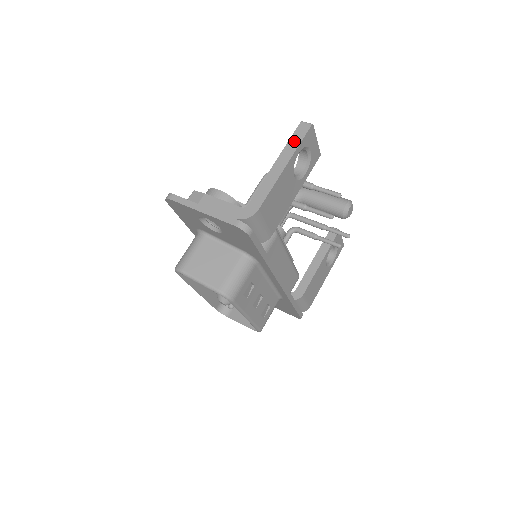
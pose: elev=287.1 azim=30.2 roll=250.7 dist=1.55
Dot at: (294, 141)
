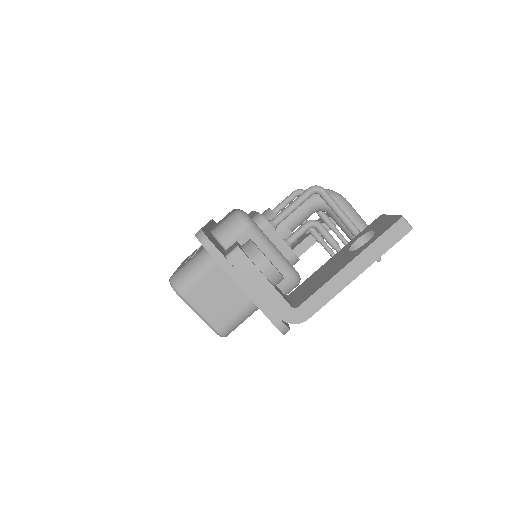
Dot at: (383, 243)
